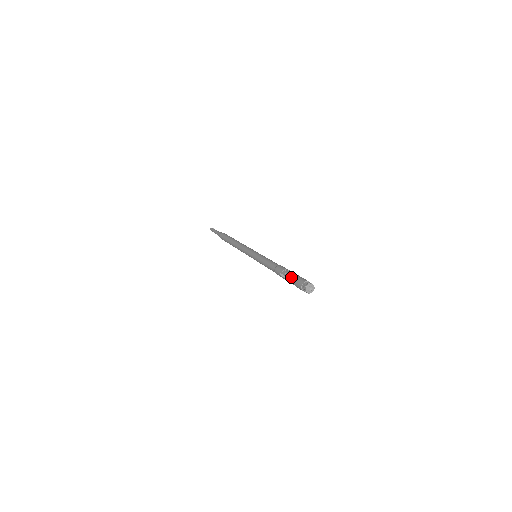
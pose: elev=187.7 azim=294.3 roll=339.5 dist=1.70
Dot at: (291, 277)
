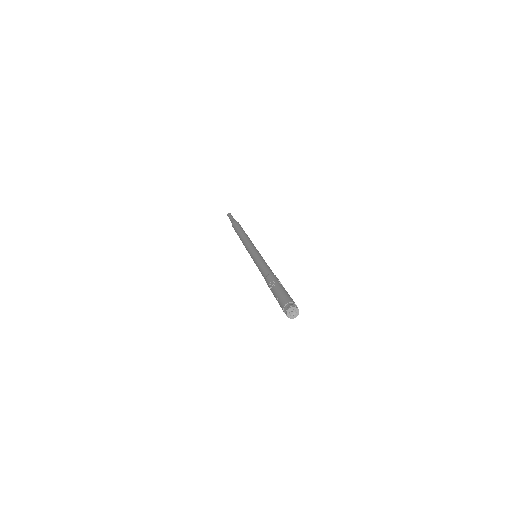
Dot at: (277, 293)
